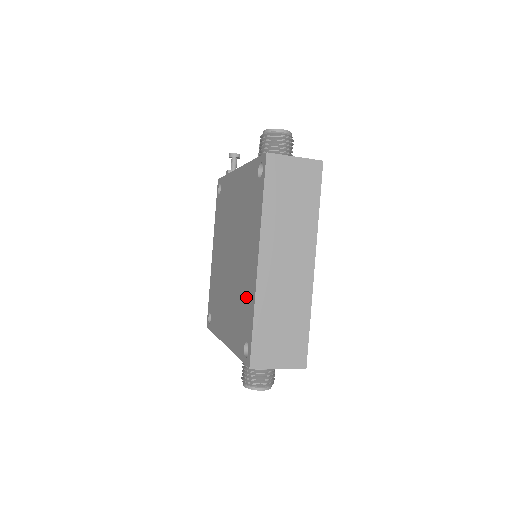
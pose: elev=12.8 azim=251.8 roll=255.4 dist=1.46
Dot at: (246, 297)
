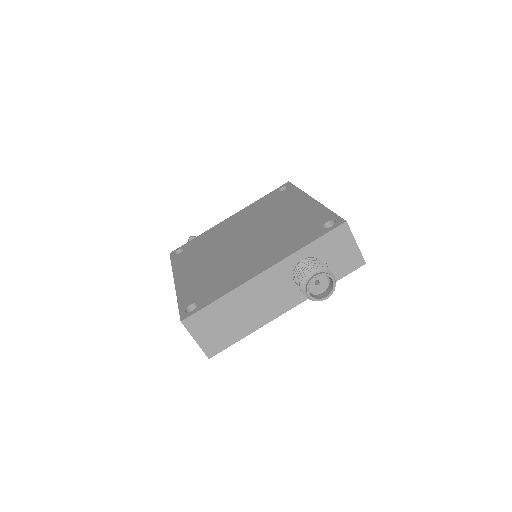
Dot at: (304, 217)
